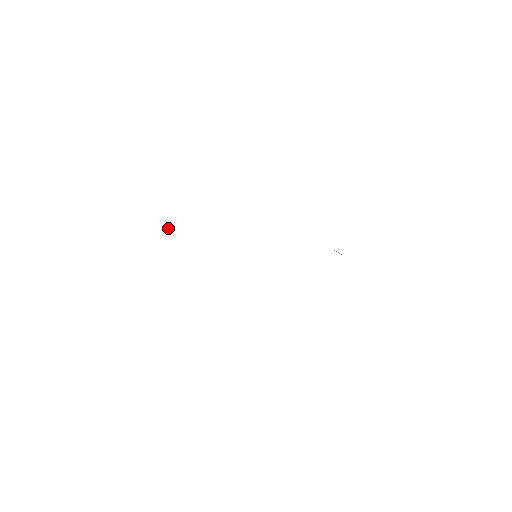
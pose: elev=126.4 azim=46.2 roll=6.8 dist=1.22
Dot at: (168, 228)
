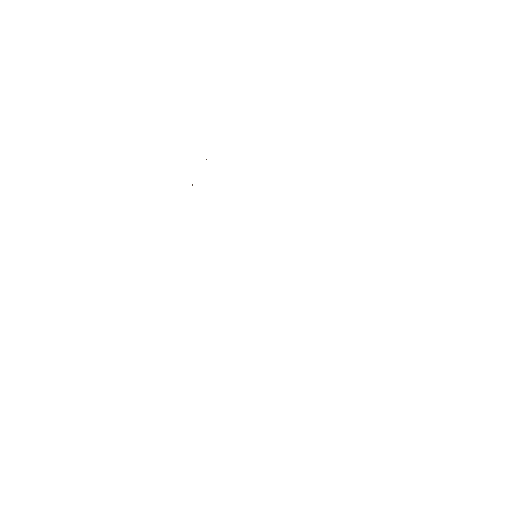
Dot at: occluded
